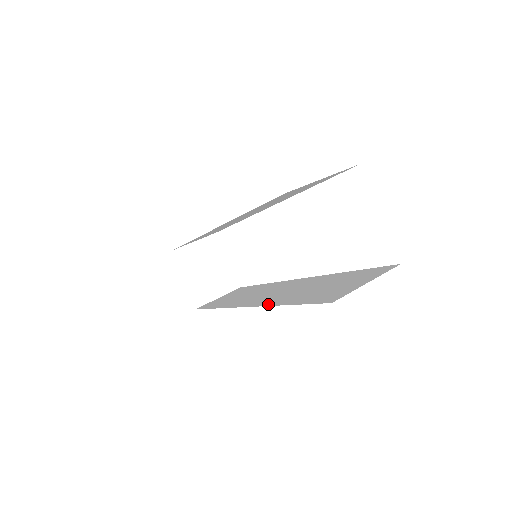
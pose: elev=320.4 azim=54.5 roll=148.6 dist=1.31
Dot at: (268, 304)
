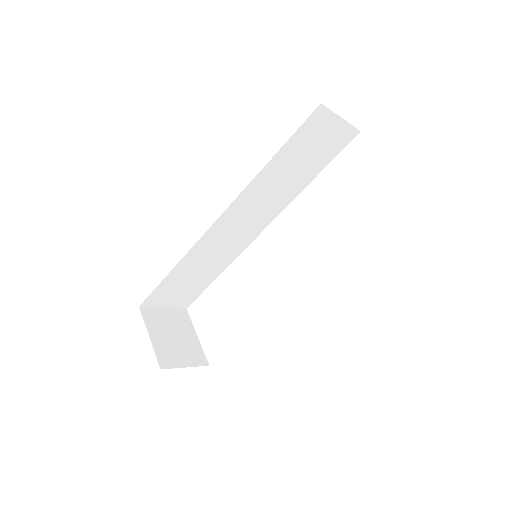
Dot at: occluded
